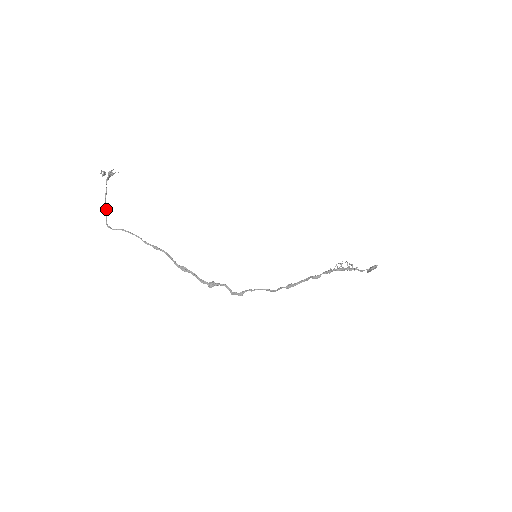
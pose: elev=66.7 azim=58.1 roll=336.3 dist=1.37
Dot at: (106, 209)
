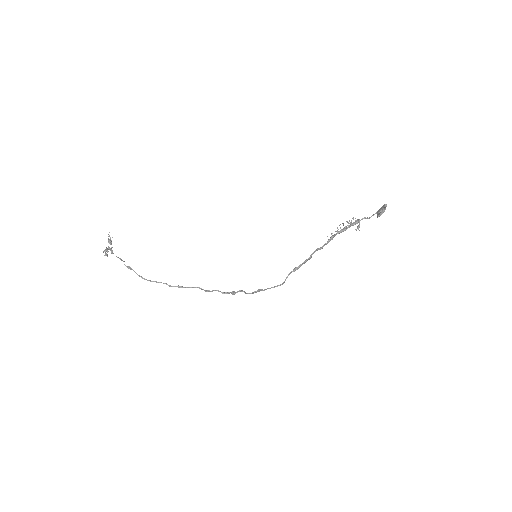
Dot at: (130, 268)
